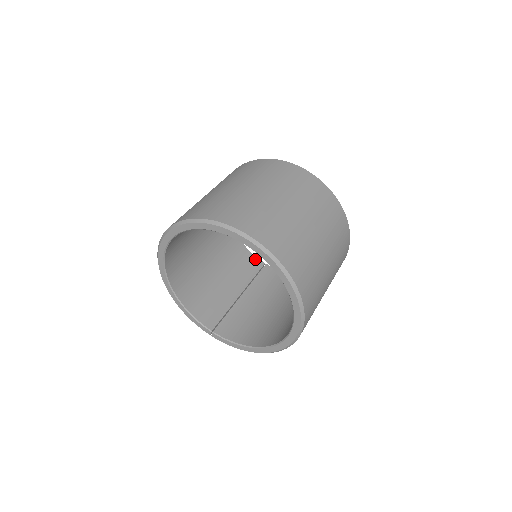
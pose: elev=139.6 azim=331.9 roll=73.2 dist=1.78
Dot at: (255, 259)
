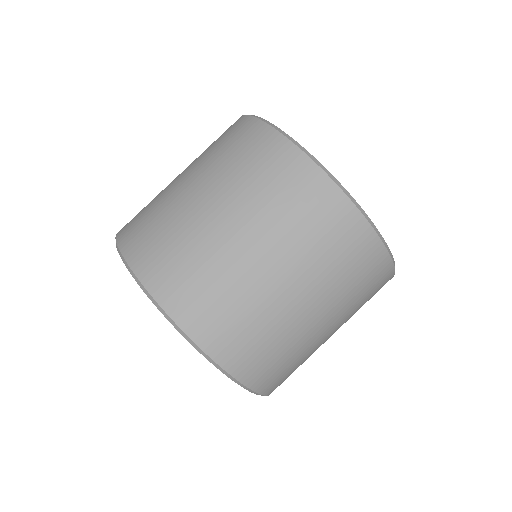
Dot at: occluded
